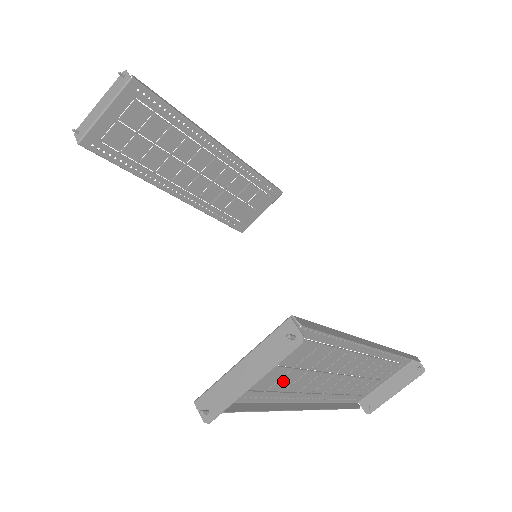
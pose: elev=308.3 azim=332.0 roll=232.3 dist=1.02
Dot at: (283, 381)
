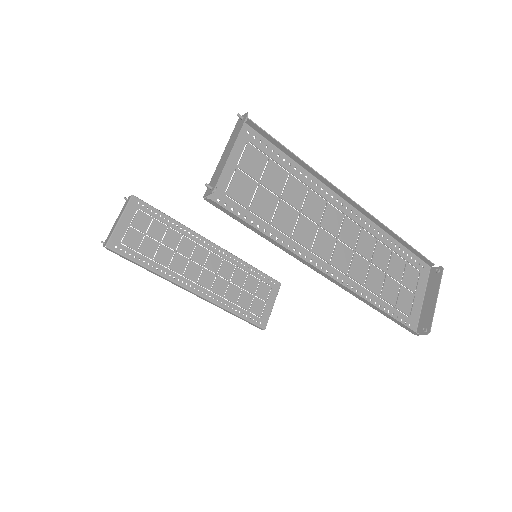
Dot at: (281, 217)
